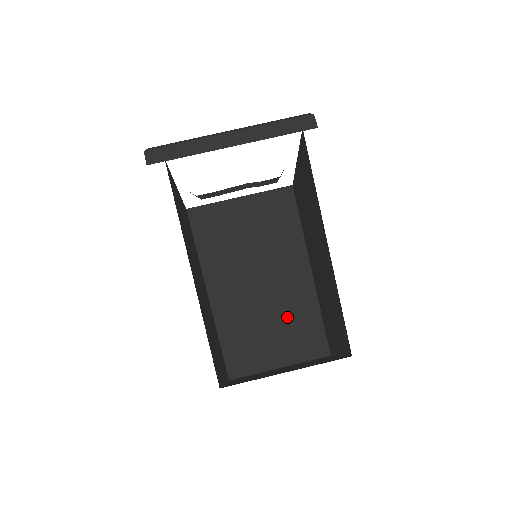
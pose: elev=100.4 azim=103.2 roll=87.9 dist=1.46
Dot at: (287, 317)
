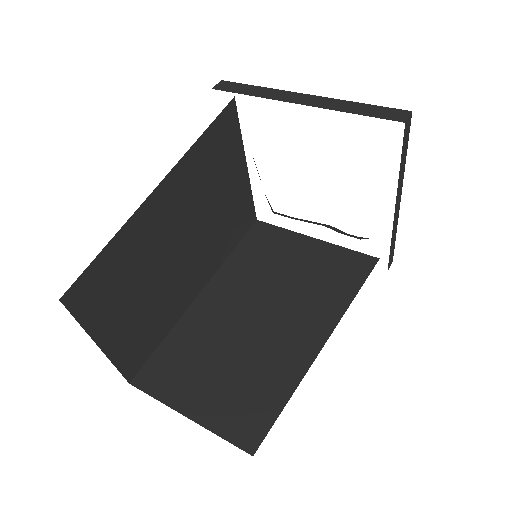
Dot at: (248, 372)
